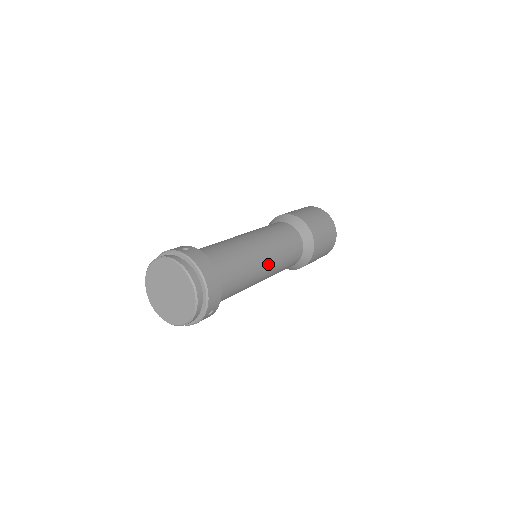
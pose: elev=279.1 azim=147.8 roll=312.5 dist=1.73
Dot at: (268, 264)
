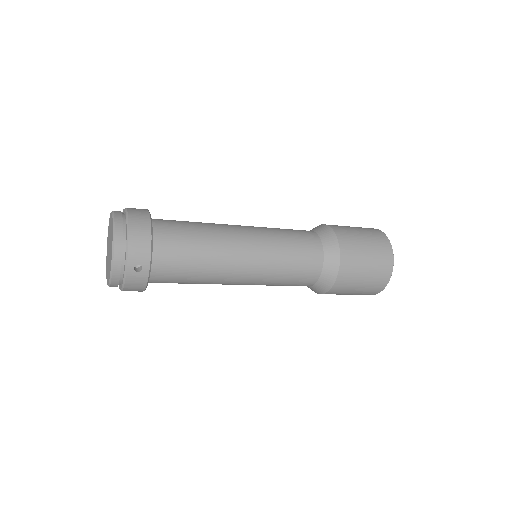
Dot at: (250, 250)
